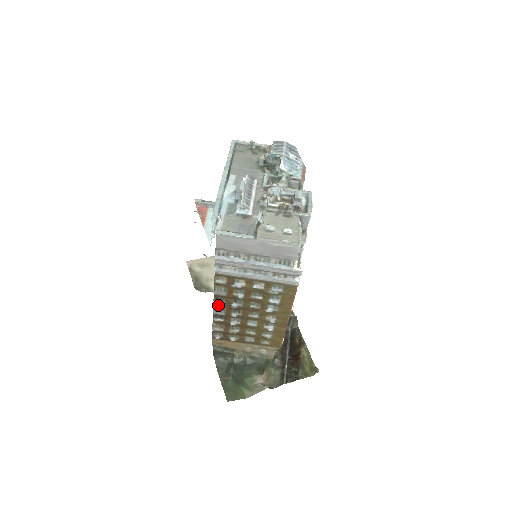
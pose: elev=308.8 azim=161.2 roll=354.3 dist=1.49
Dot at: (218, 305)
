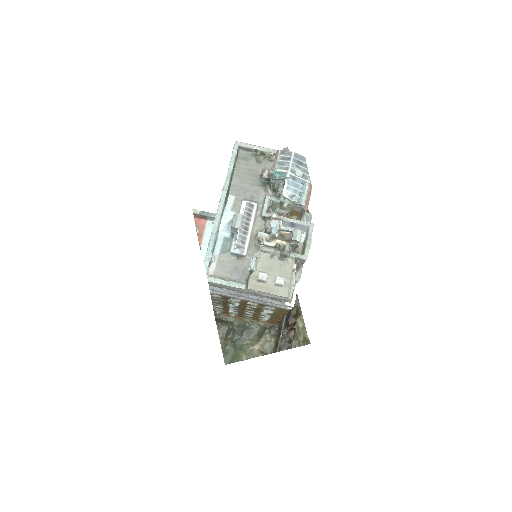
Dot at: (216, 302)
